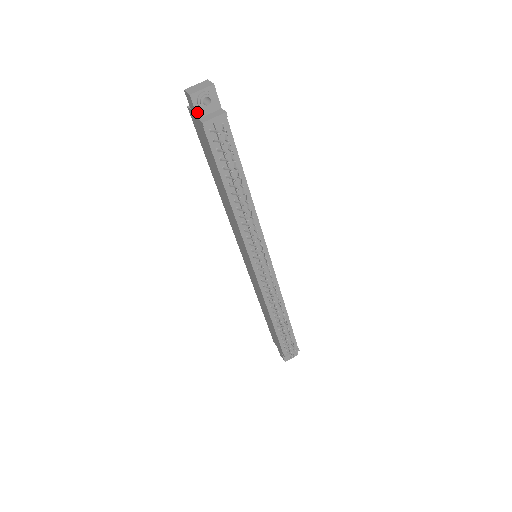
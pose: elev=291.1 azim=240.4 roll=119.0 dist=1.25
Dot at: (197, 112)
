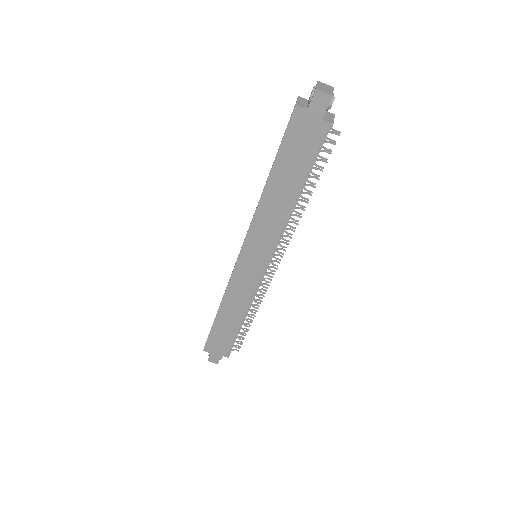
Dot at: occluded
